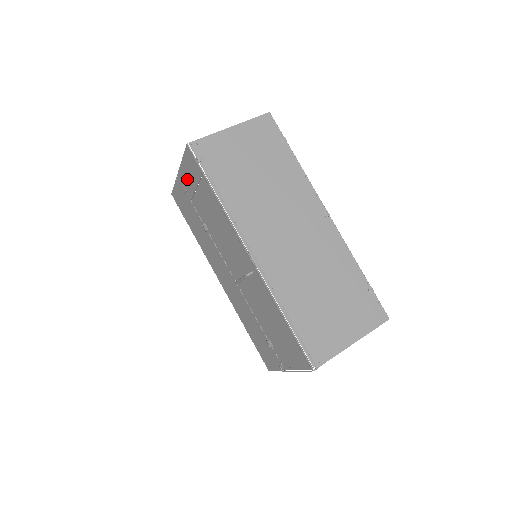
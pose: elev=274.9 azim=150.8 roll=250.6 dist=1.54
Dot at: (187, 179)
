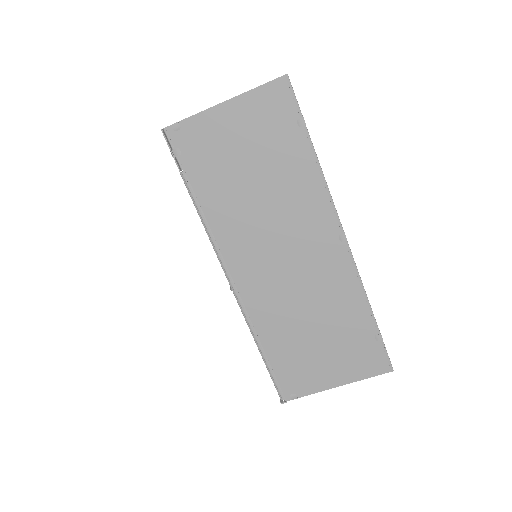
Dot at: occluded
